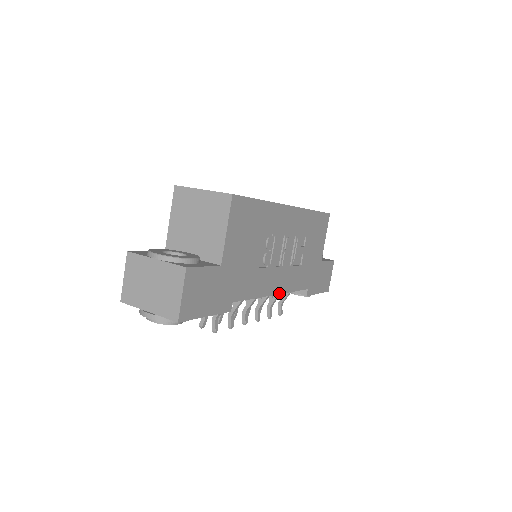
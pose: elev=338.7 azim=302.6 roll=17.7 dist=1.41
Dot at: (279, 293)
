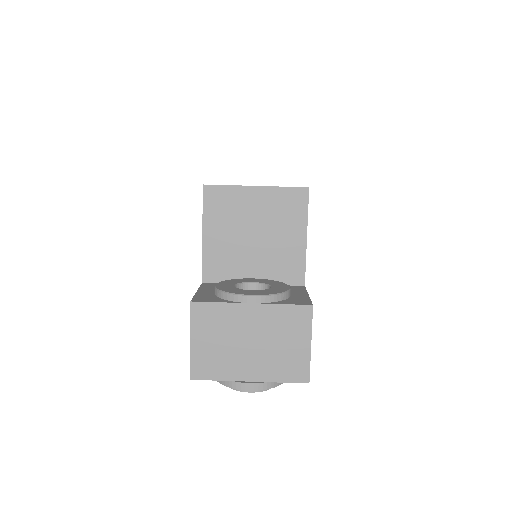
Dot at: occluded
